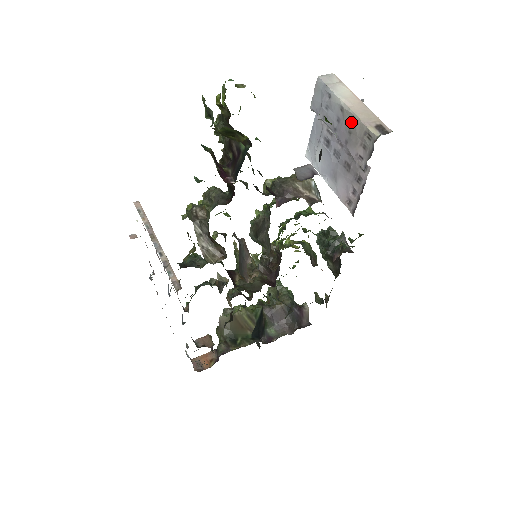
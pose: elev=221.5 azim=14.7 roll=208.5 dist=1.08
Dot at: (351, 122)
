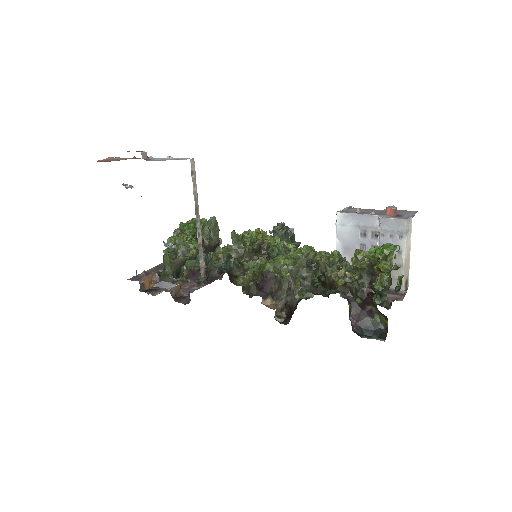
Dot at: (397, 264)
